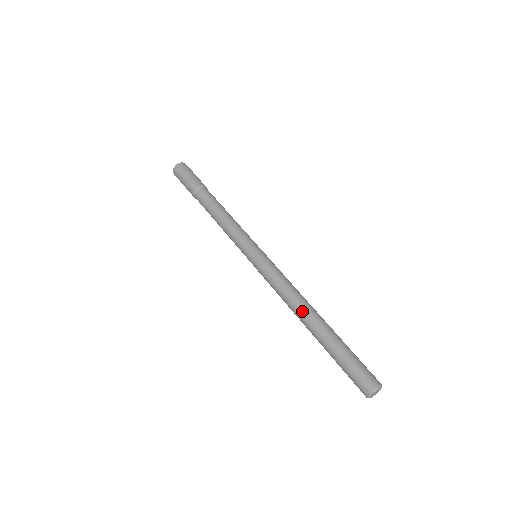
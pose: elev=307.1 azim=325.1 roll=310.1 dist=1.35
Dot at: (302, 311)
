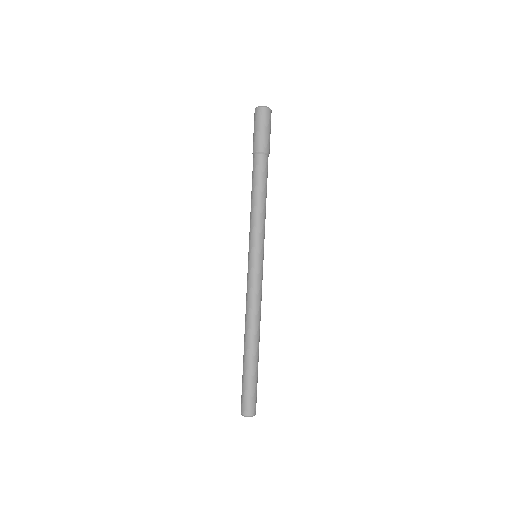
Dot at: (245, 330)
